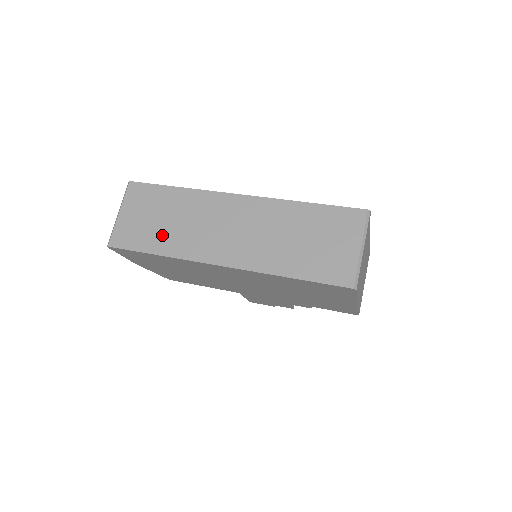
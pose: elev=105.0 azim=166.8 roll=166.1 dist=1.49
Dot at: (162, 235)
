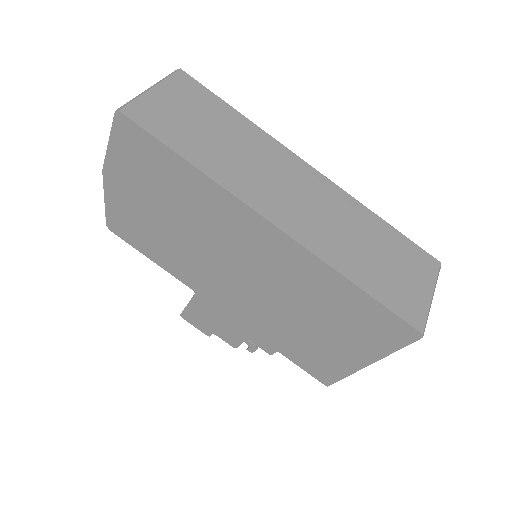
Dot at: (205, 147)
